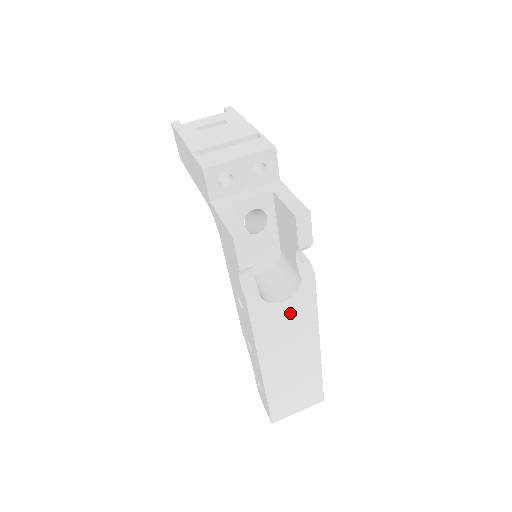
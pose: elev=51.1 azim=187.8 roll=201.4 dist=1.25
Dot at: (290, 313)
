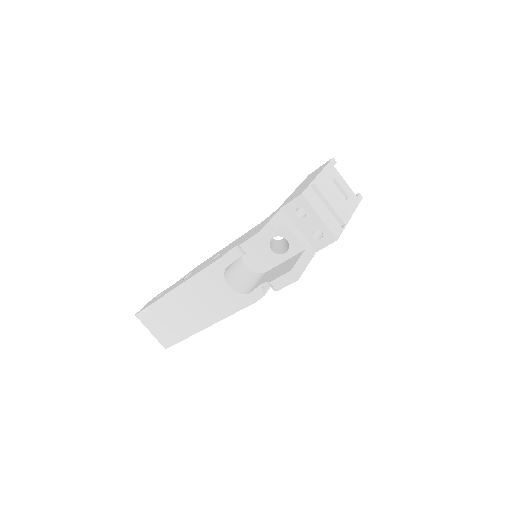
Dot at: (222, 295)
